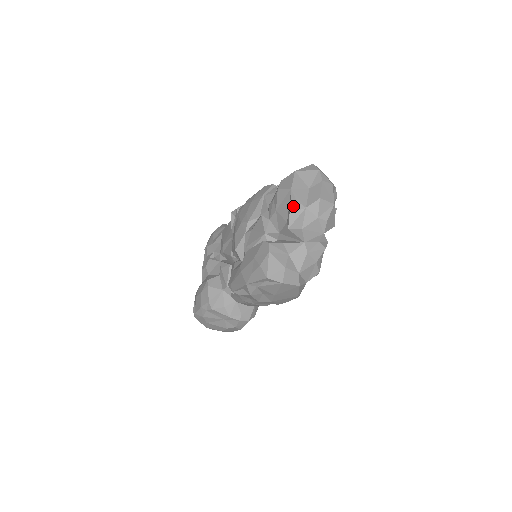
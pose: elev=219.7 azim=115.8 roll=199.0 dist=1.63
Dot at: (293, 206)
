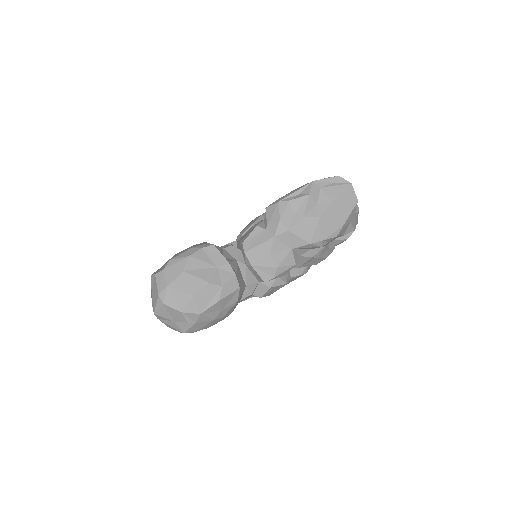
Dot at: occluded
